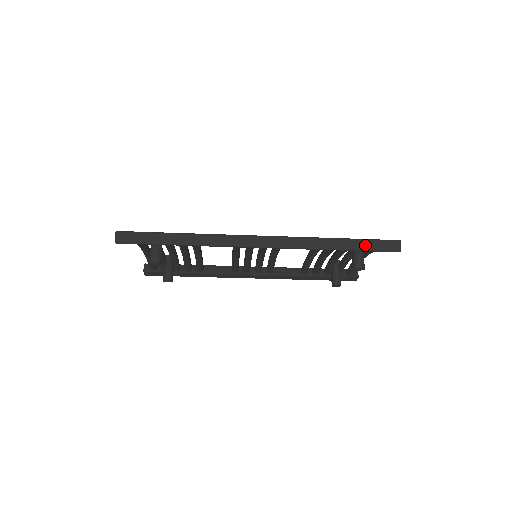
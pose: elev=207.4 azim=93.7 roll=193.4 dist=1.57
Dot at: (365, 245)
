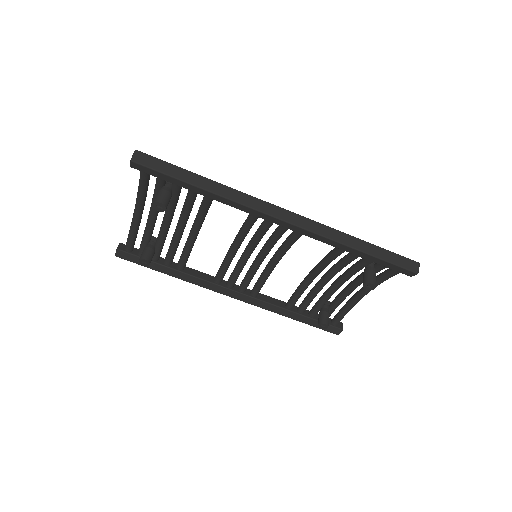
Dot at: (386, 255)
